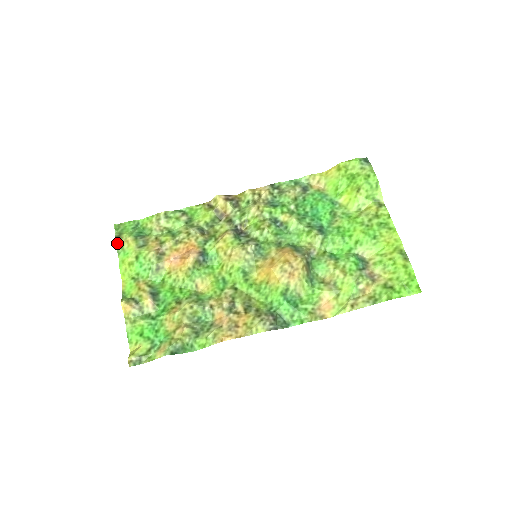
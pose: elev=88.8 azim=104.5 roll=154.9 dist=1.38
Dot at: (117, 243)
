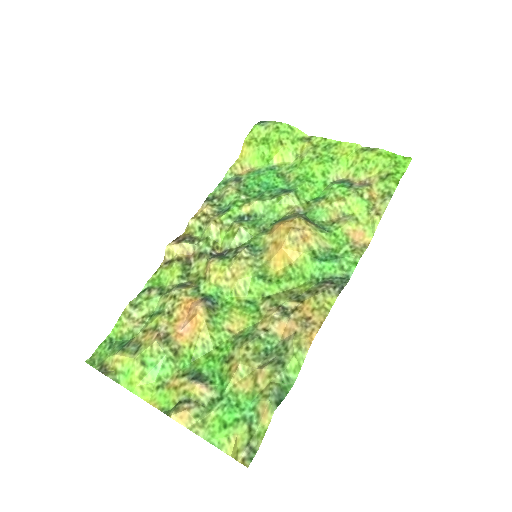
Dot at: (107, 373)
